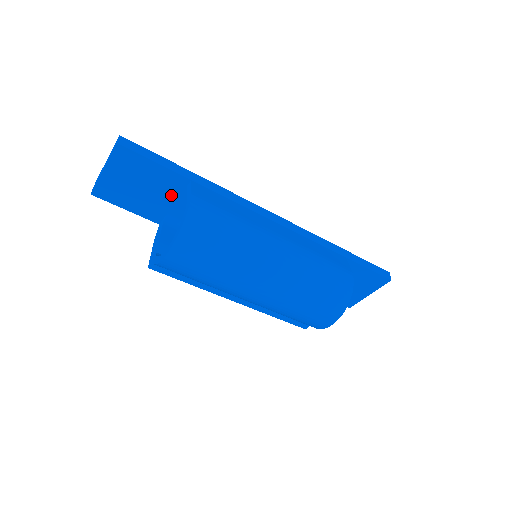
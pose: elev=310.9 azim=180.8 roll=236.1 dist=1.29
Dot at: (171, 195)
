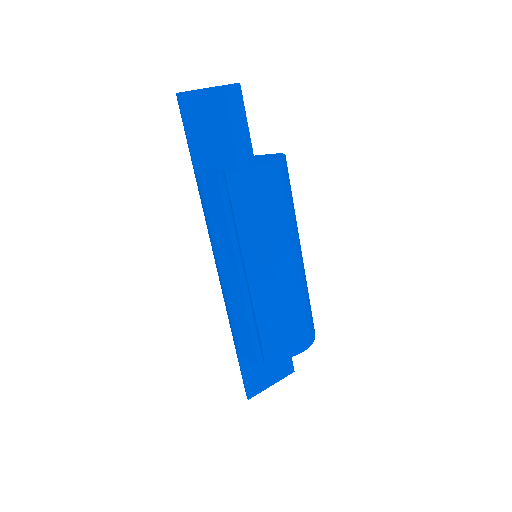
Dot at: (230, 154)
